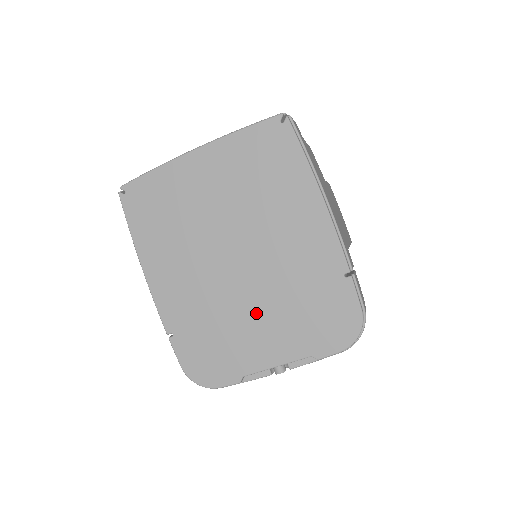
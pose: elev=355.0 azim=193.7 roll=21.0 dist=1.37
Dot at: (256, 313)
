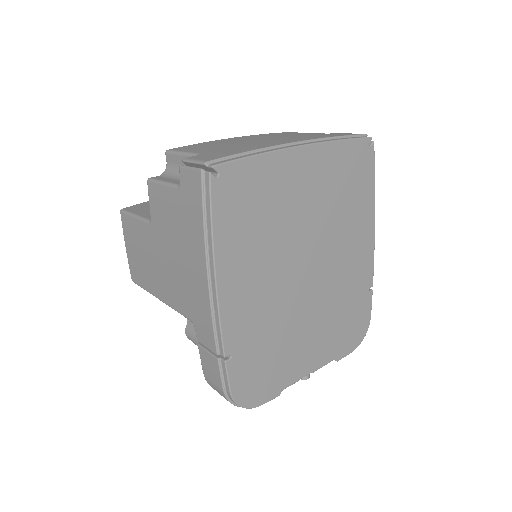
Dot at: (309, 325)
